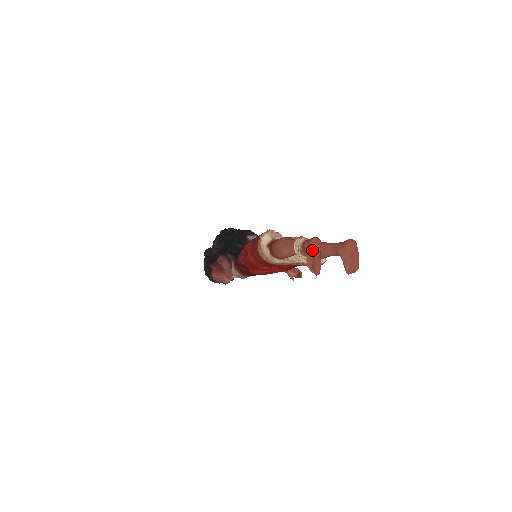
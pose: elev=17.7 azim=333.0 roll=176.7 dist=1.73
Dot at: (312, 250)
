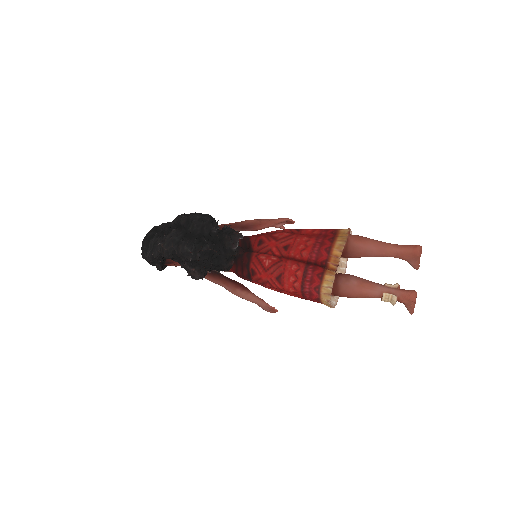
Dot at: occluded
